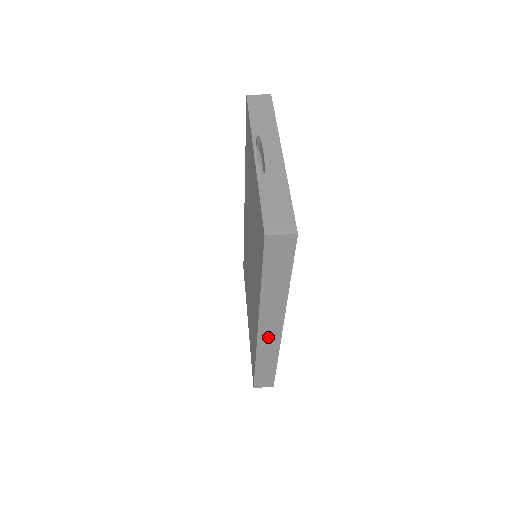
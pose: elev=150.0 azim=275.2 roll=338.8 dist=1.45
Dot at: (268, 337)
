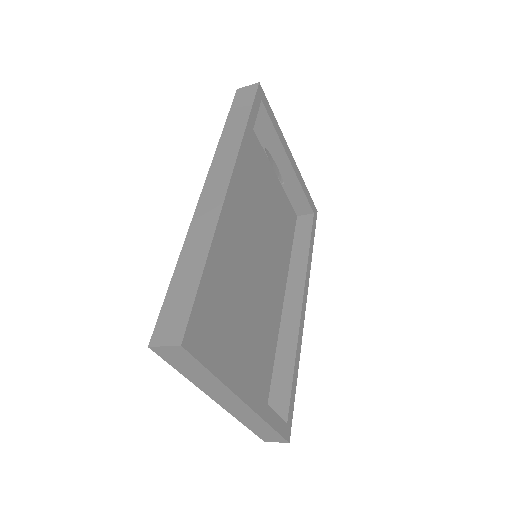
Dot at: (211, 199)
